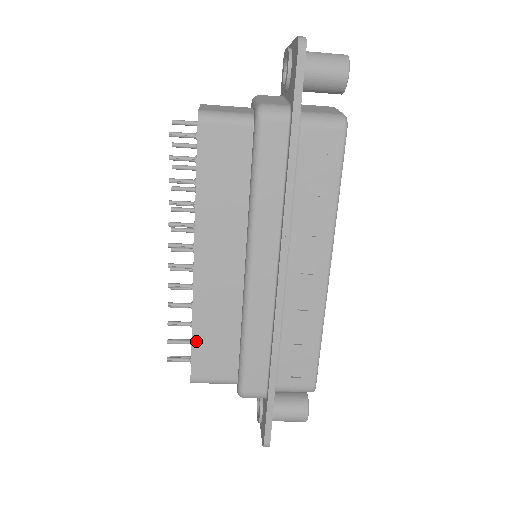
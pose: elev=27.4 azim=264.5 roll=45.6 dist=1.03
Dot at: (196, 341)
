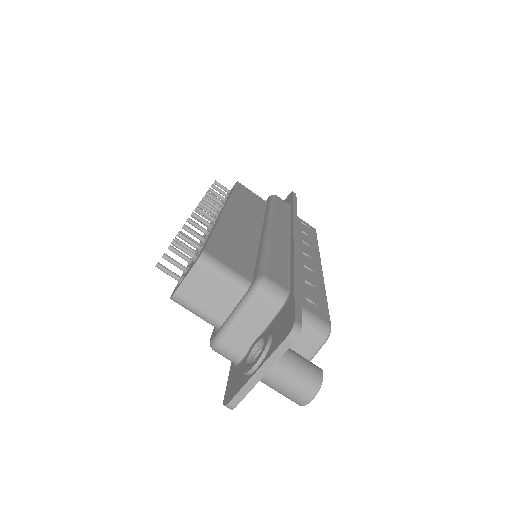
Dot at: (216, 236)
